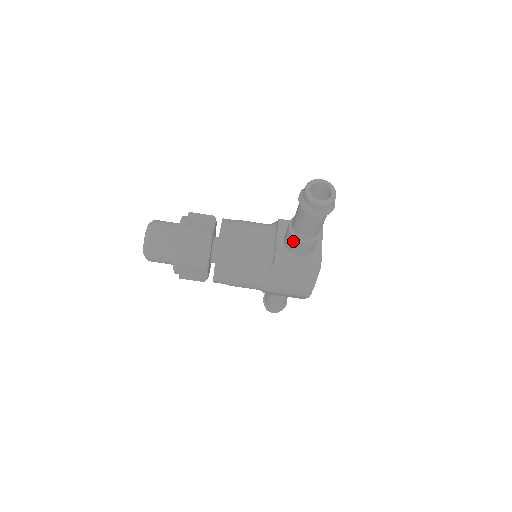
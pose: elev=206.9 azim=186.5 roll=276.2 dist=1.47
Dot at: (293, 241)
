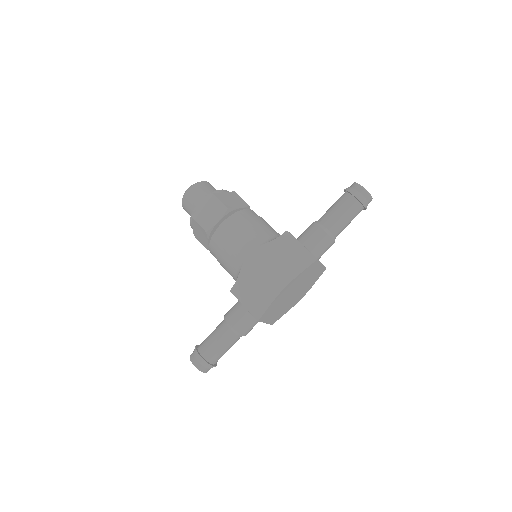
Dot at: (312, 226)
